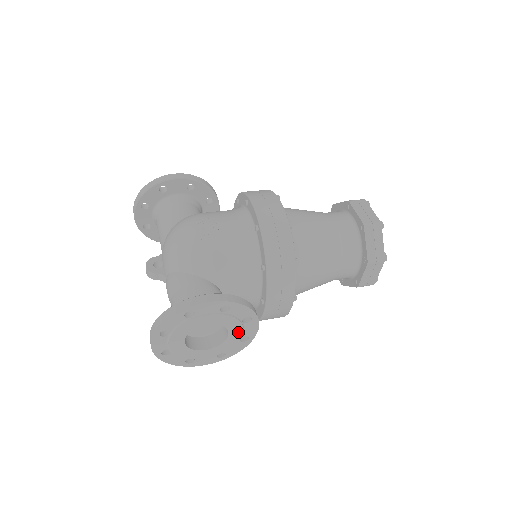
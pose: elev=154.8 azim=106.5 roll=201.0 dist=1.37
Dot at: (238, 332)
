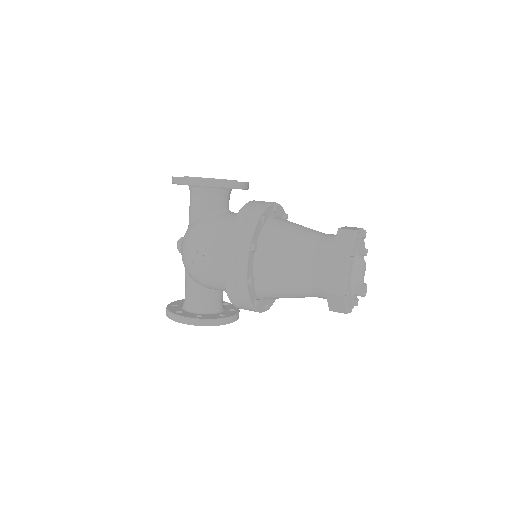
Dot at: occluded
